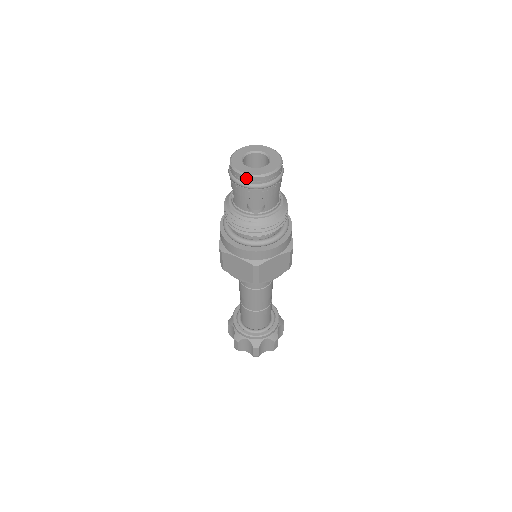
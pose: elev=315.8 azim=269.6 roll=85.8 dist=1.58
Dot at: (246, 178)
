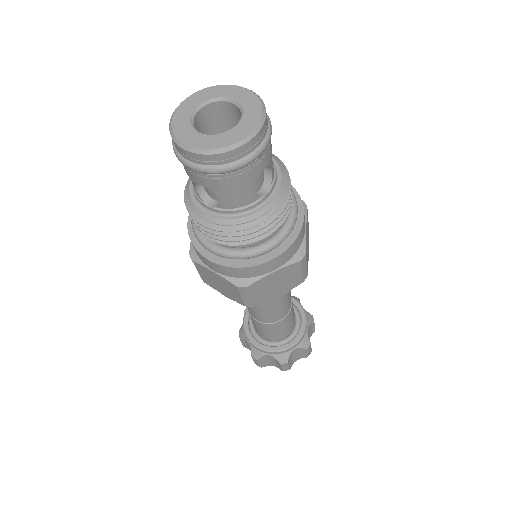
Dot at: (244, 148)
